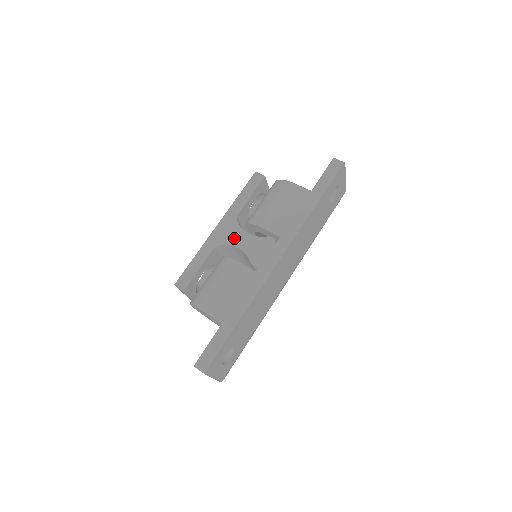
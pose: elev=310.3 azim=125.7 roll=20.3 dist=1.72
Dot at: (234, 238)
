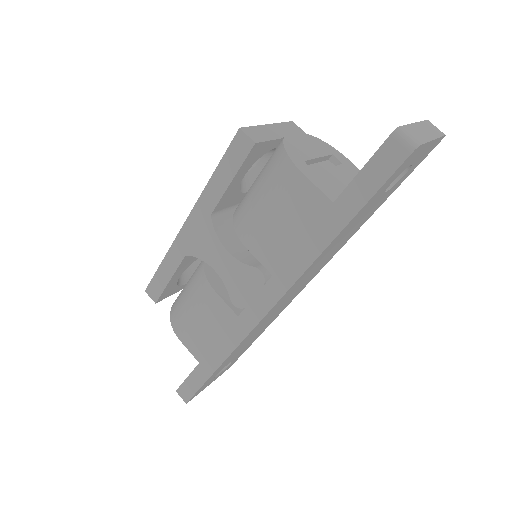
Dot at: (208, 252)
